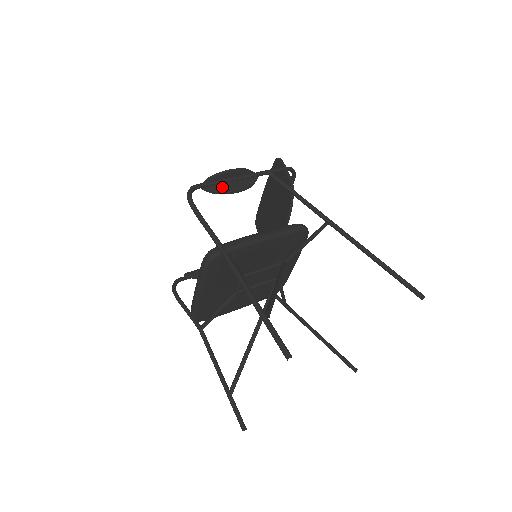
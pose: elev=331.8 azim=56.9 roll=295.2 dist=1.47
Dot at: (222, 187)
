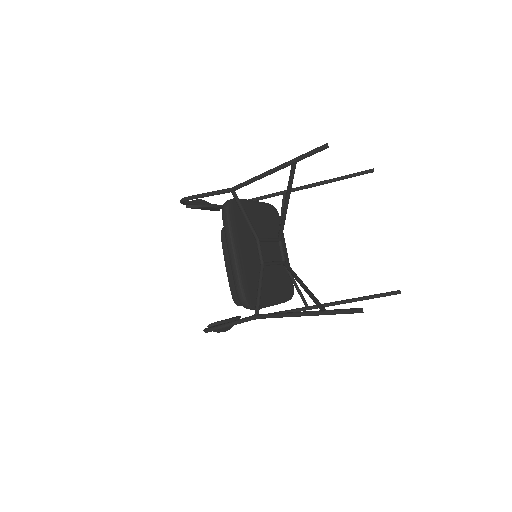
Dot at: occluded
